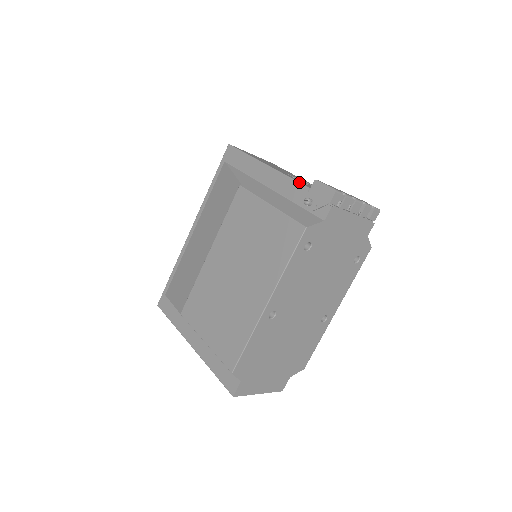
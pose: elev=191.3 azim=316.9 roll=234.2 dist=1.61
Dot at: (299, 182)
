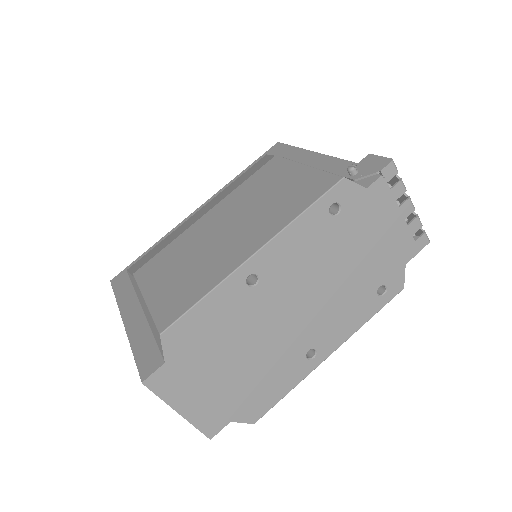
Dot at: (347, 160)
